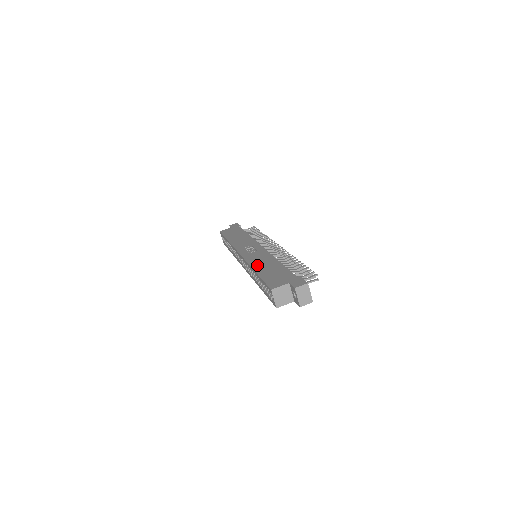
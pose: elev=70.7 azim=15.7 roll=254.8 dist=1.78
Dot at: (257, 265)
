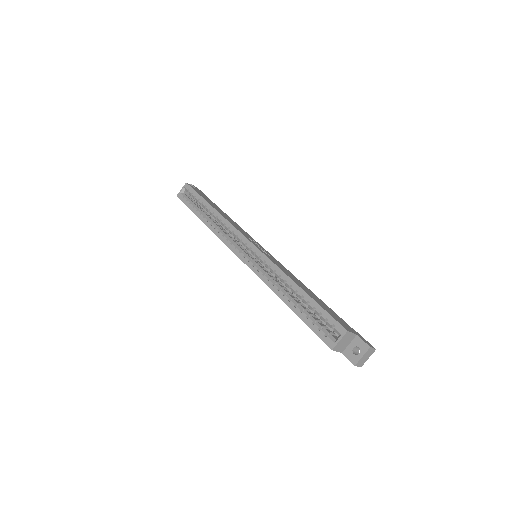
Dot at: (294, 279)
